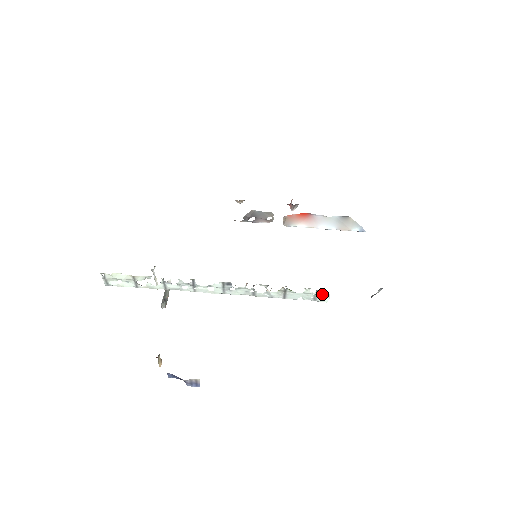
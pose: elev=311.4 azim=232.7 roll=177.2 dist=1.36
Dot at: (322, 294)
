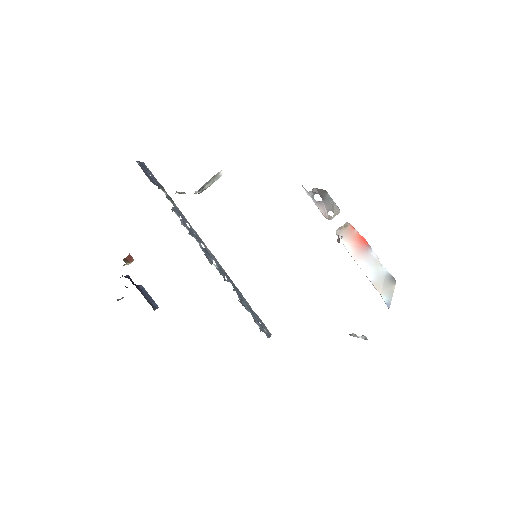
Dot at: (264, 332)
